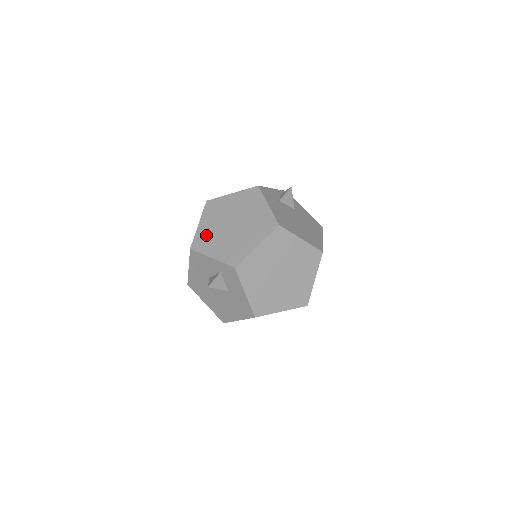
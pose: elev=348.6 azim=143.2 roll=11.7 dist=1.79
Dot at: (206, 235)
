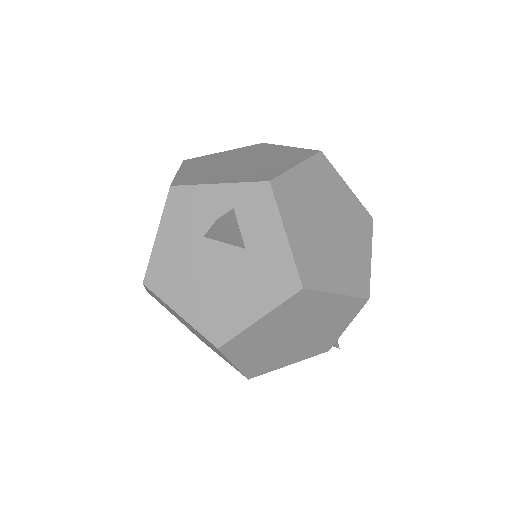
Dot at: (196, 174)
